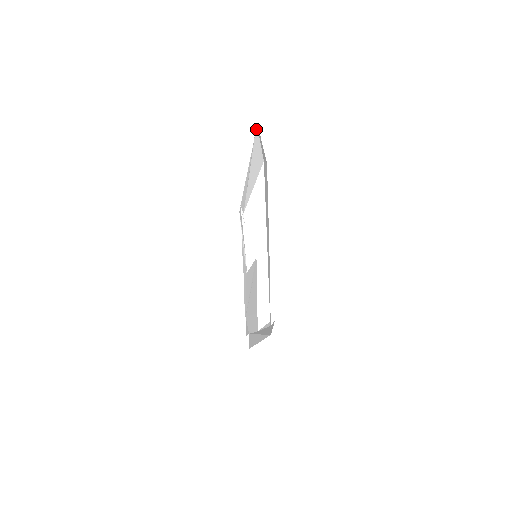
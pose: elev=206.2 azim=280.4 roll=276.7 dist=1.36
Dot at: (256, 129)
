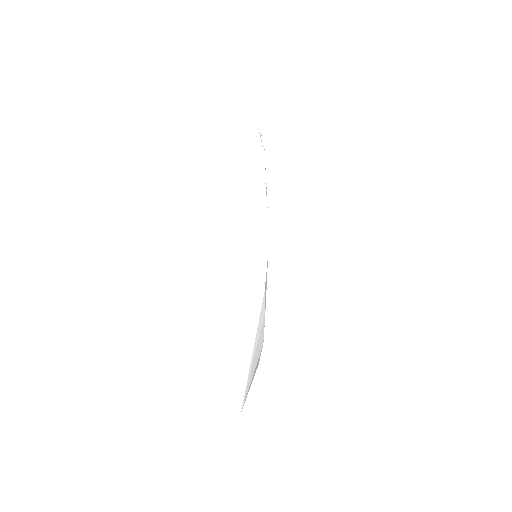
Dot at: occluded
